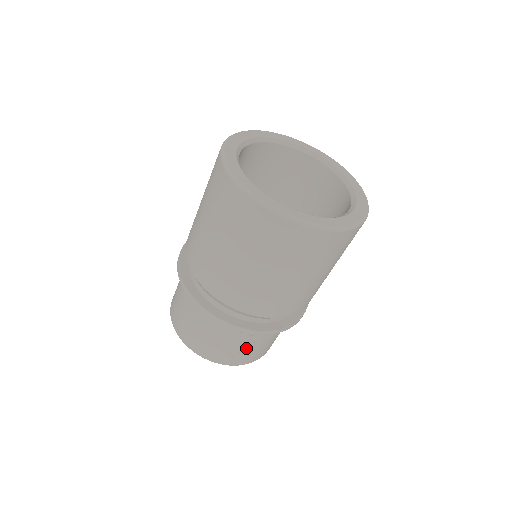
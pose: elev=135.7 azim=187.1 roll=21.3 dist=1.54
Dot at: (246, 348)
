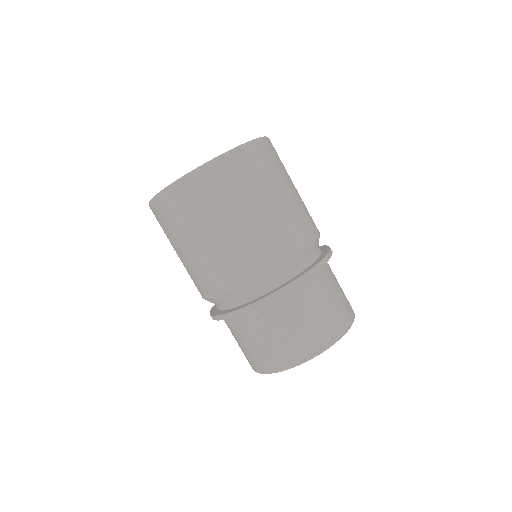
Dot at: (281, 336)
